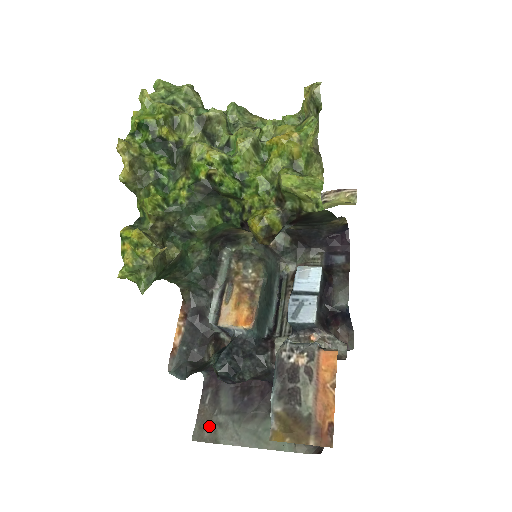
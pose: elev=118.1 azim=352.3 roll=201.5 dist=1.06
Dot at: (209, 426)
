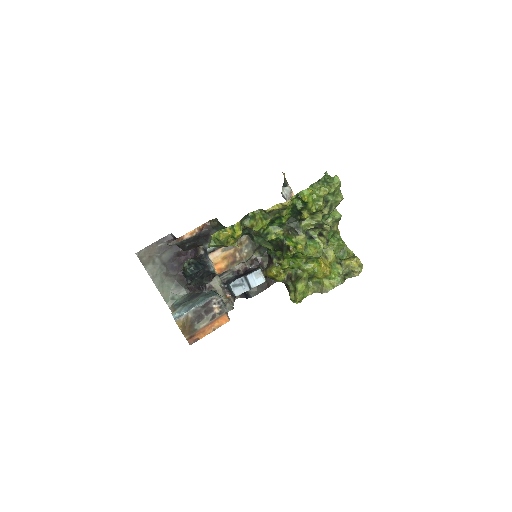
Dot at: (149, 257)
